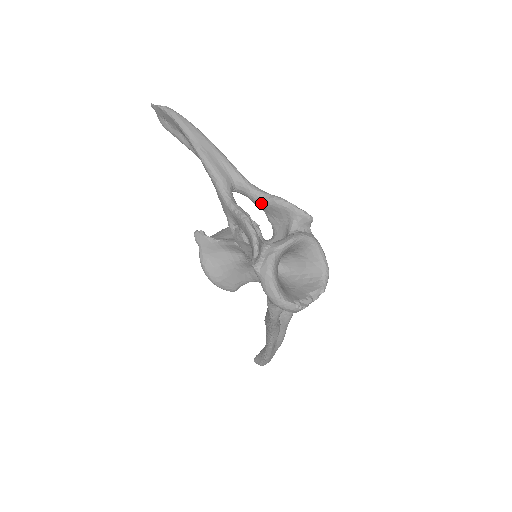
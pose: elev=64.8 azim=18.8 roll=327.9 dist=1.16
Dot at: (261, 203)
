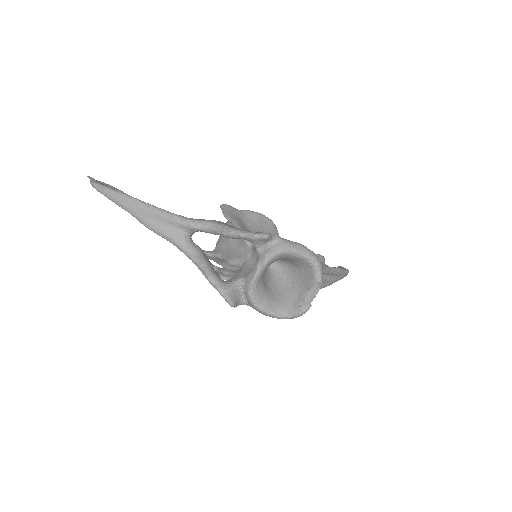
Dot at: (220, 235)
